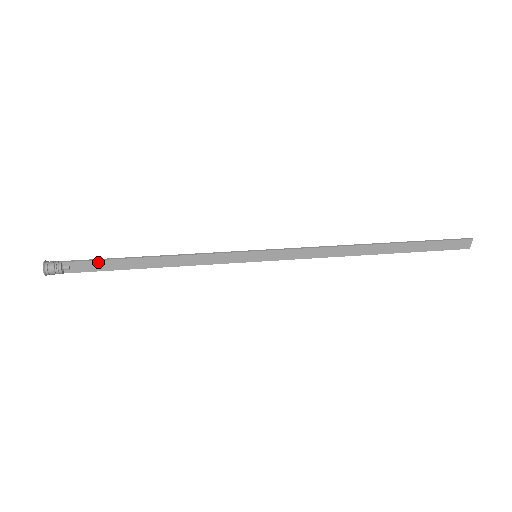
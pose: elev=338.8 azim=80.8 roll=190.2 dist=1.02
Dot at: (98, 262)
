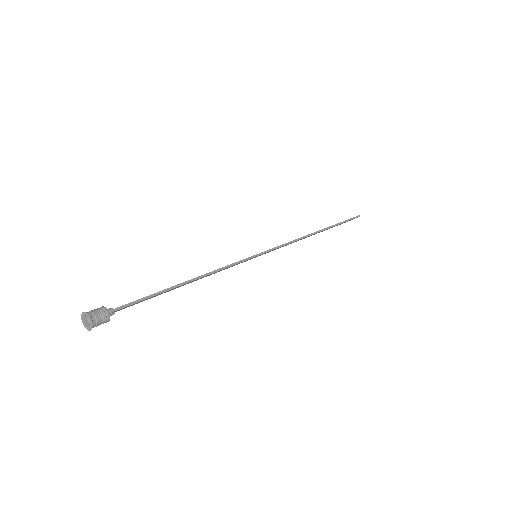
Dot at: (143, 300)
